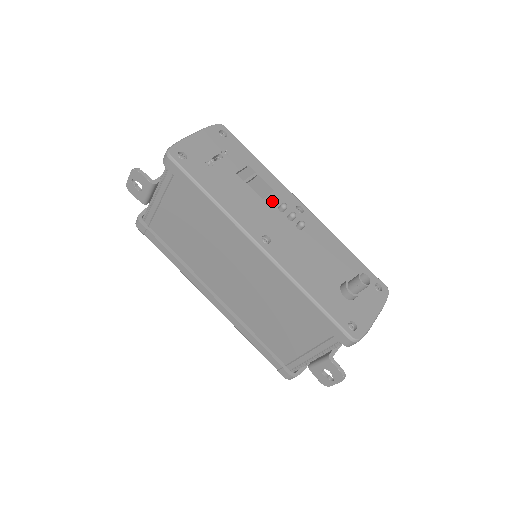
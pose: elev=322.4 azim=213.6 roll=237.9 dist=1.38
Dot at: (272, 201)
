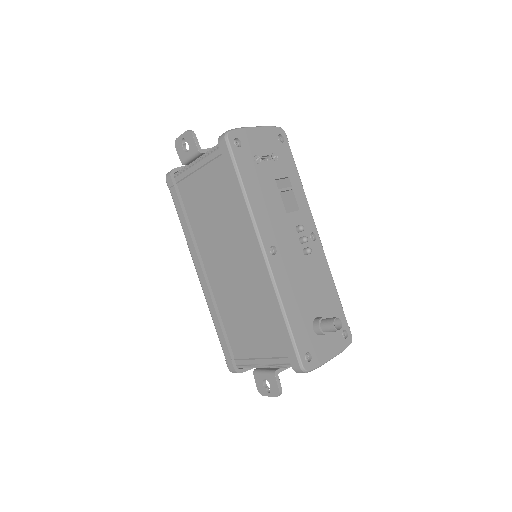
Dot at: (294, 218)
